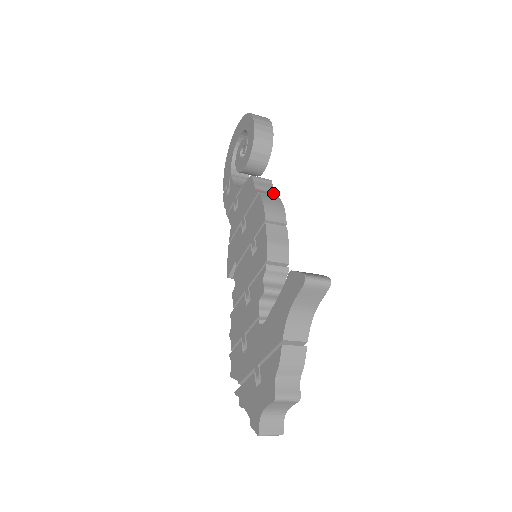
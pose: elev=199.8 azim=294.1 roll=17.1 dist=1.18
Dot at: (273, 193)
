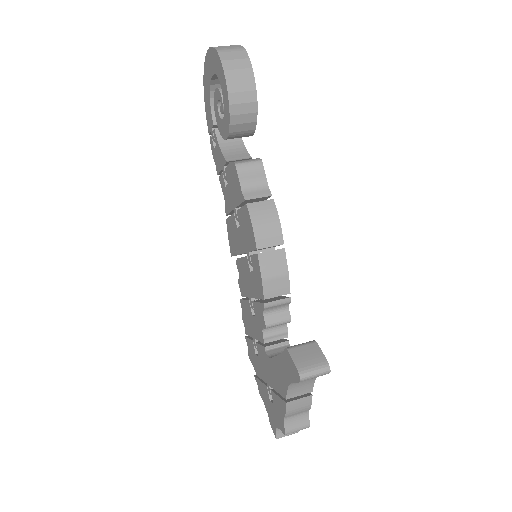
Dot at: (265, 188)
